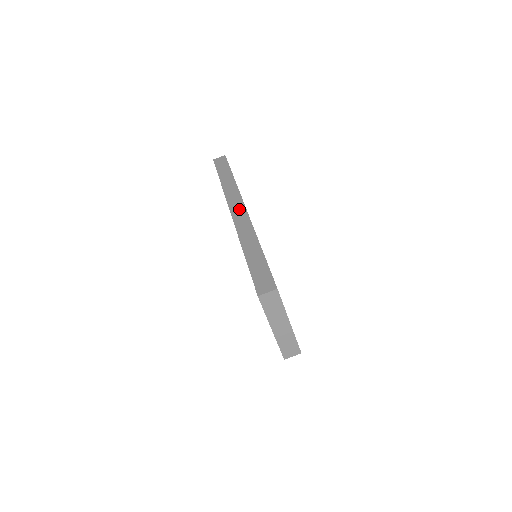
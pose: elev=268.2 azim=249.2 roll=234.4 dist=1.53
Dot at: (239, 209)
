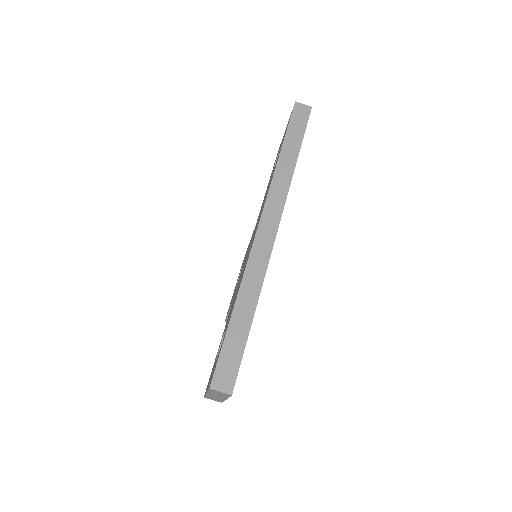
Dot at: (269, 229)
